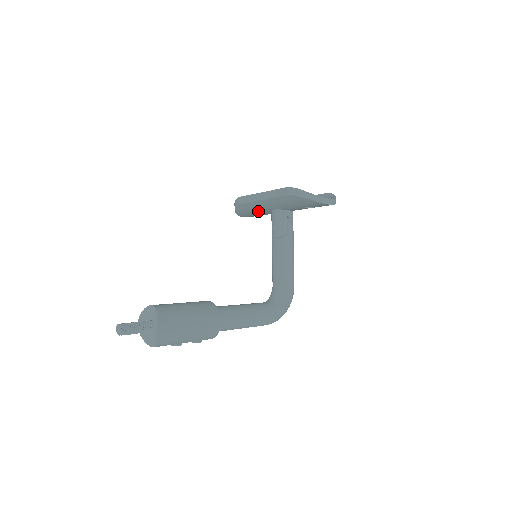
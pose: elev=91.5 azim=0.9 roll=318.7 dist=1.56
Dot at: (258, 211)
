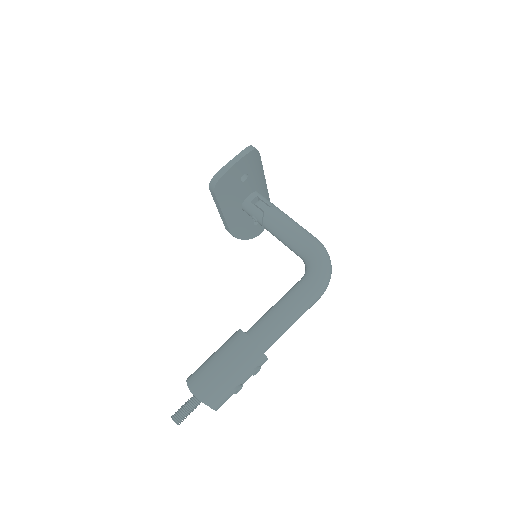
Dot at: (244, 222)
